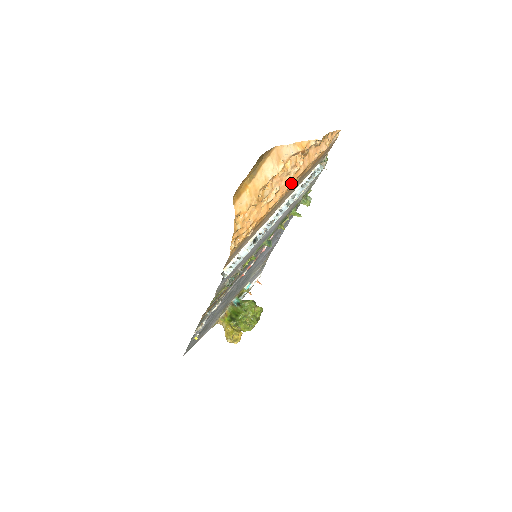
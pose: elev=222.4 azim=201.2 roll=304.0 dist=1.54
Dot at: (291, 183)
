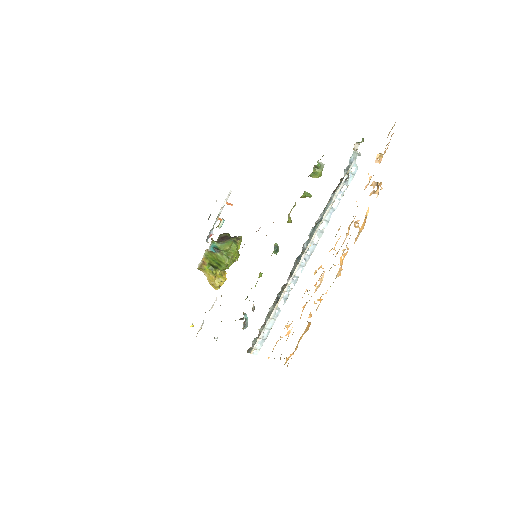
Dot at: occluded
